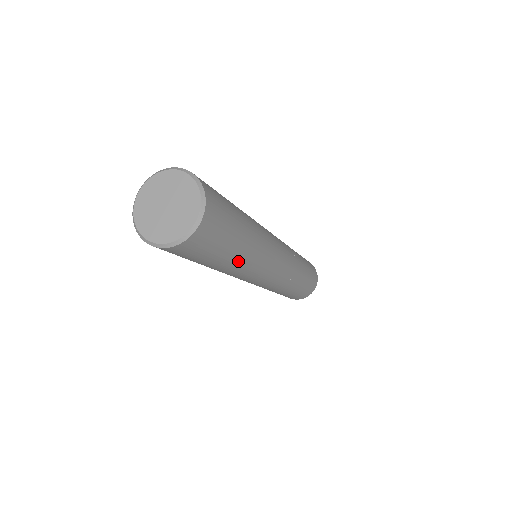
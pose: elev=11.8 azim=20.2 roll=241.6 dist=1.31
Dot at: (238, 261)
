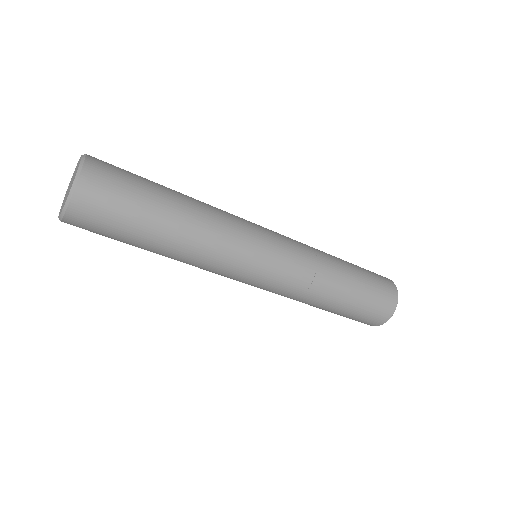
Dot at: (174, 243)
